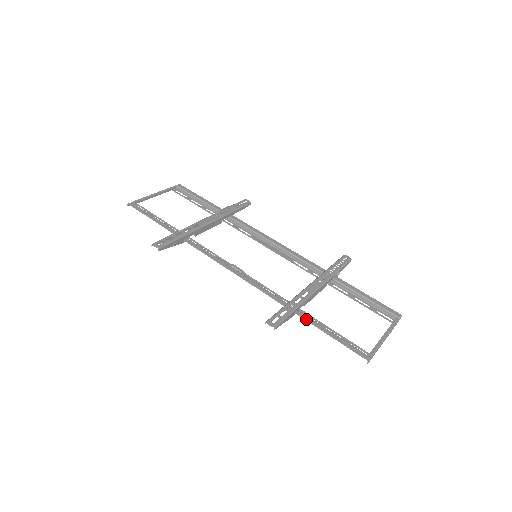
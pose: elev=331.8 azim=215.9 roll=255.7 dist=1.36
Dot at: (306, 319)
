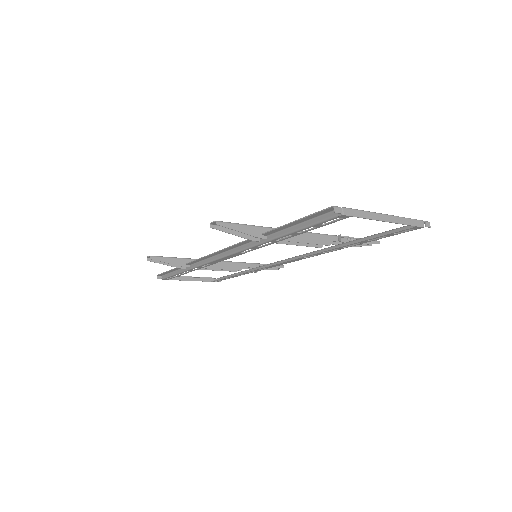
Dot at: (272, 230)
